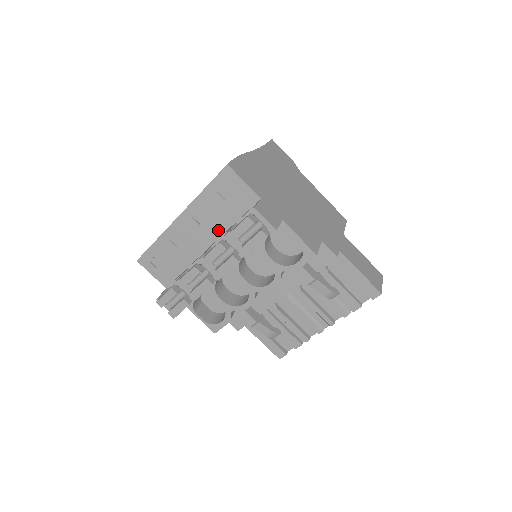
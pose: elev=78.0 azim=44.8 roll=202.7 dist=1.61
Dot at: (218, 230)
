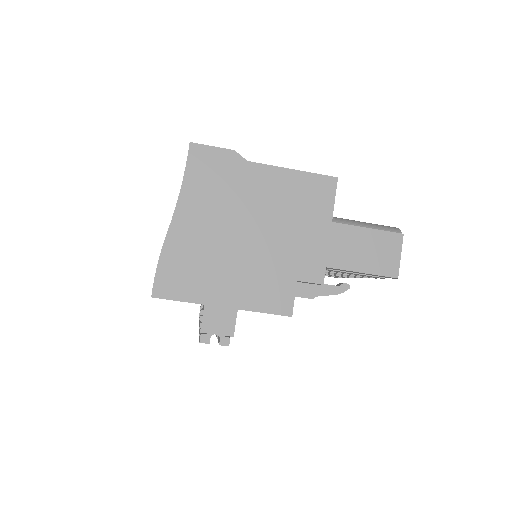
Dot at: occluded
